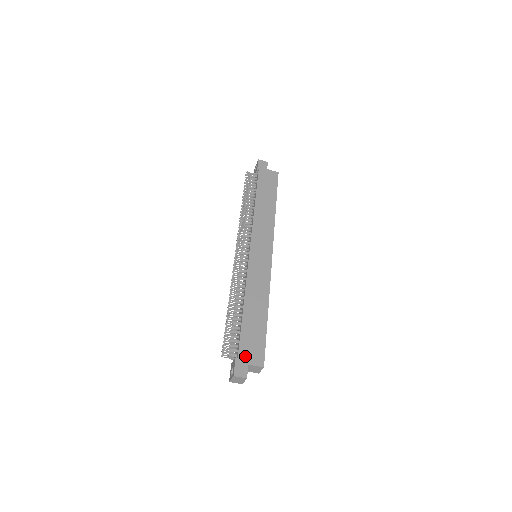
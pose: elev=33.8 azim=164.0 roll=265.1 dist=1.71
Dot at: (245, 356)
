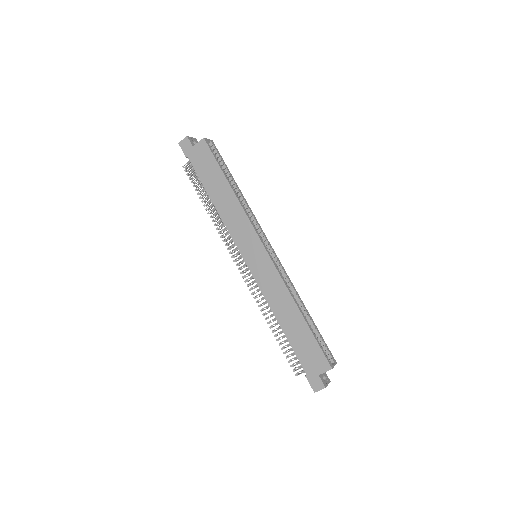
Dot at: (311, 370)
